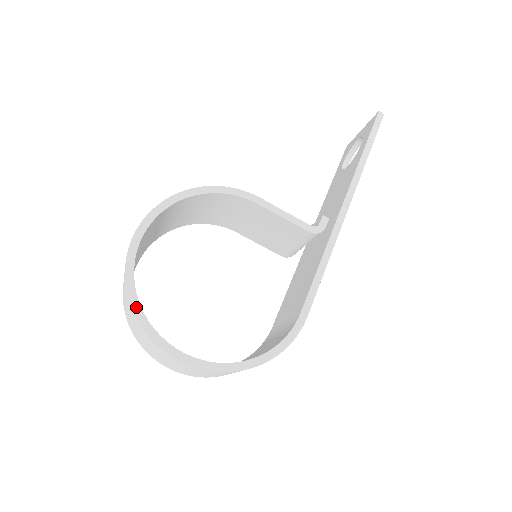
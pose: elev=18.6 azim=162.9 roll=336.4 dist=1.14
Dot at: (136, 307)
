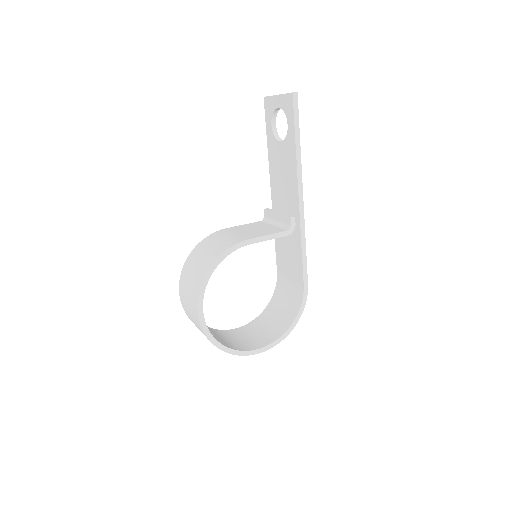
Dot at: (226, 349)
